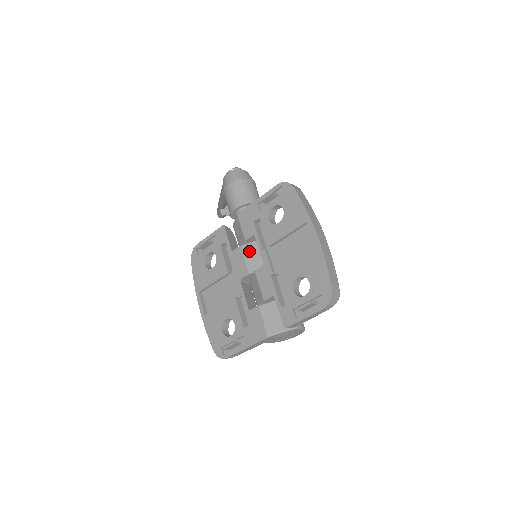
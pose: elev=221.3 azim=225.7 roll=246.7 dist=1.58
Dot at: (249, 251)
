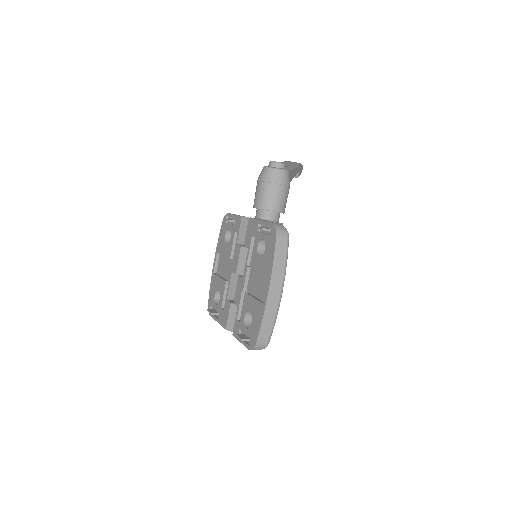
Dot at: (244, 255)
